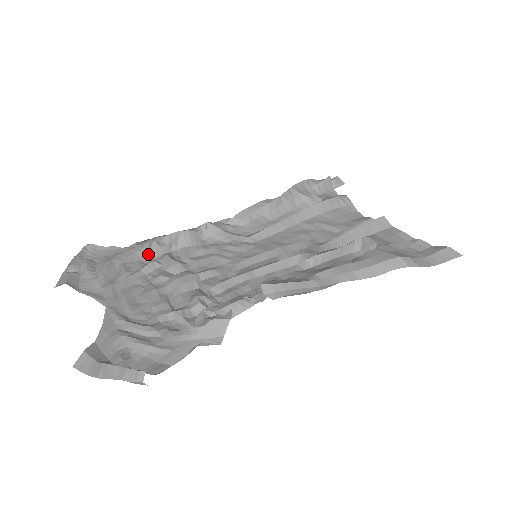
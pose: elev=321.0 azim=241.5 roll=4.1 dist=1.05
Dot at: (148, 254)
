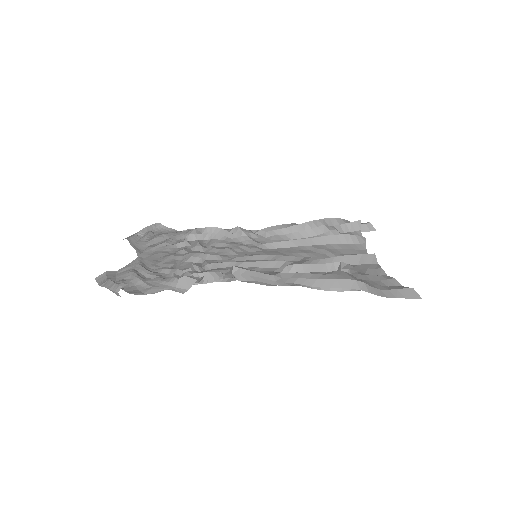
Dot at: (187, 236)
